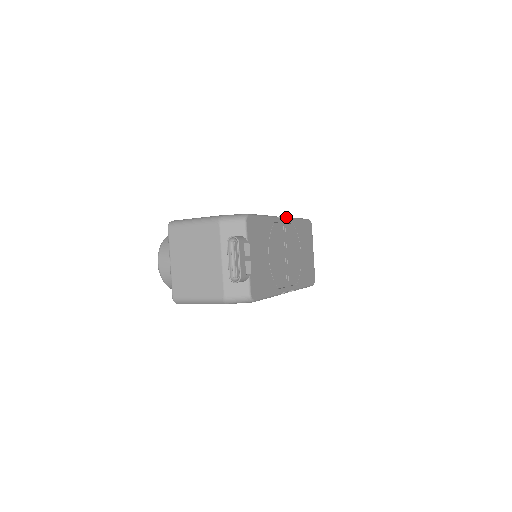
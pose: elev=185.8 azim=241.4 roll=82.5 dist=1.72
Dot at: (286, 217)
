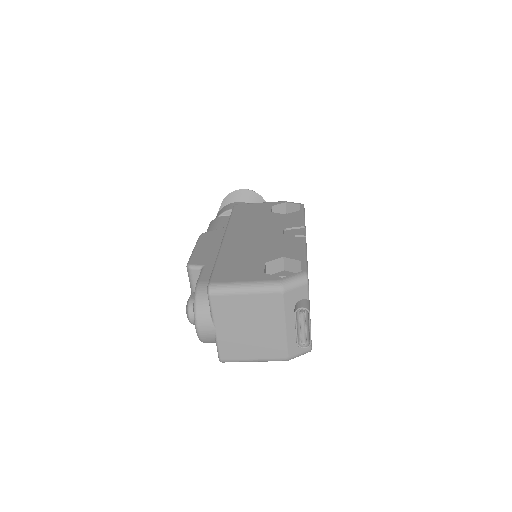
Dot at: (302, 226)
